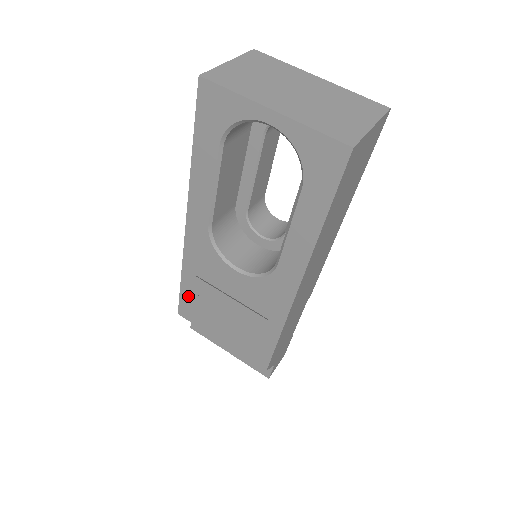
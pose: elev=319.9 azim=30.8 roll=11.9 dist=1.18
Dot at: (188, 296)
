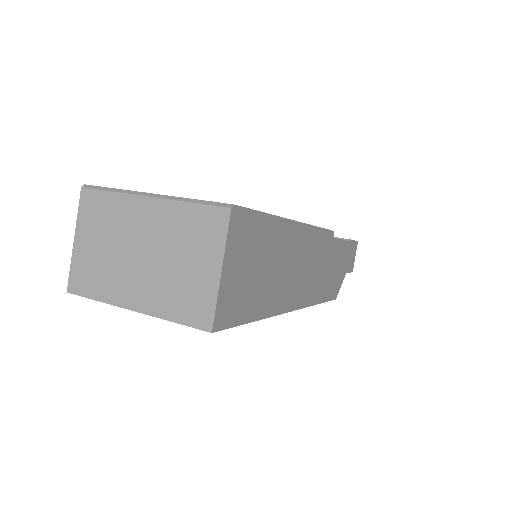
Dot at: occluded
